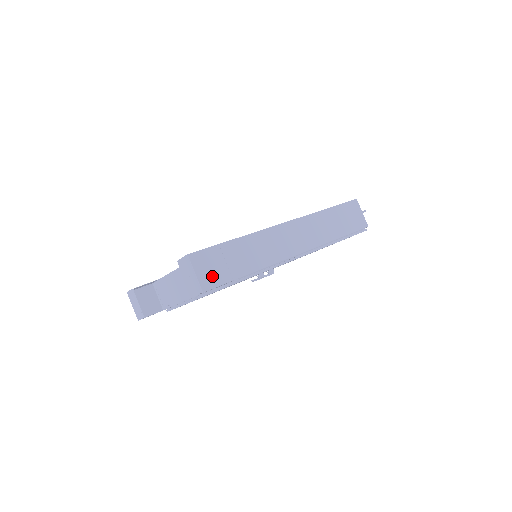
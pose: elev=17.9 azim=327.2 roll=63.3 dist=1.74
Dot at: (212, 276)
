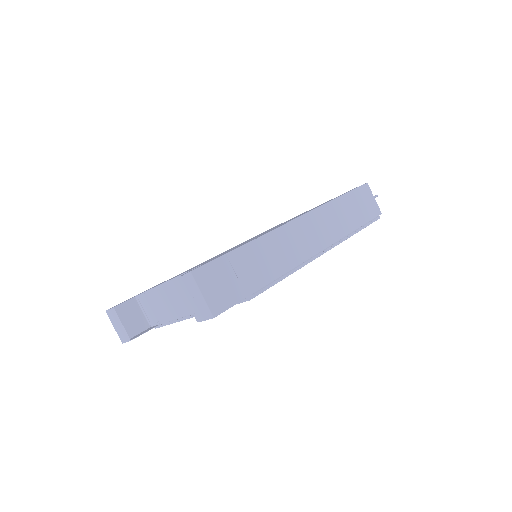
Dot at: (222, 295)
